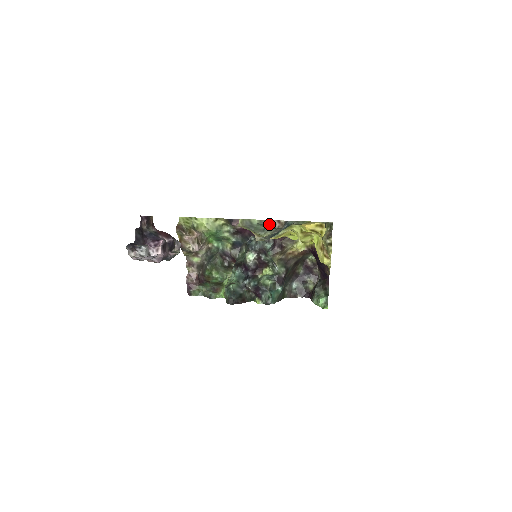
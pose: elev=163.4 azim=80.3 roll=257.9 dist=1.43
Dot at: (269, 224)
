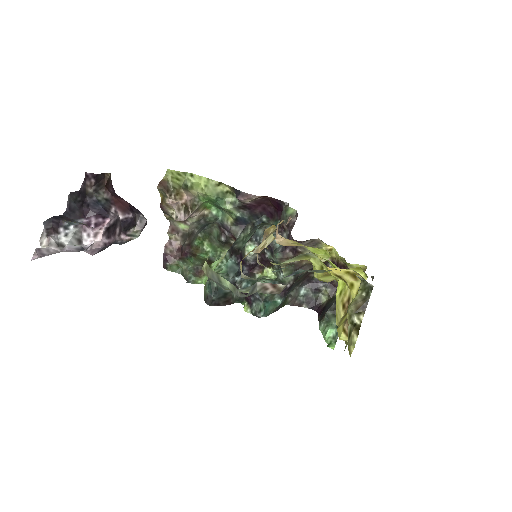
Dot at: (253, 289)
